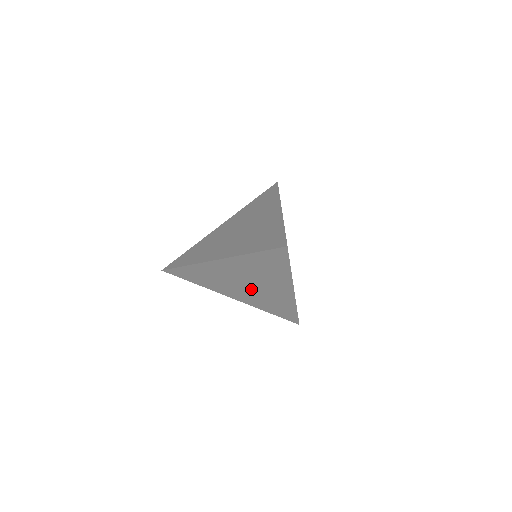
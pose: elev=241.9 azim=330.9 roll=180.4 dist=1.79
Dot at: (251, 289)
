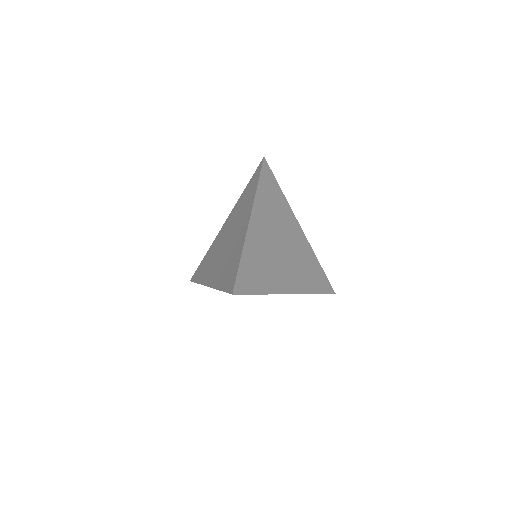
Dot at: occluded
